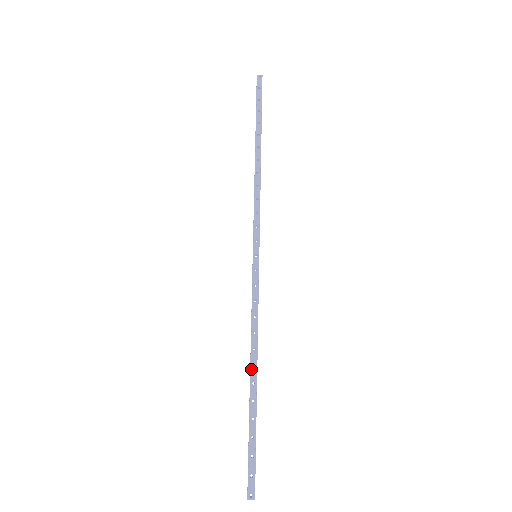
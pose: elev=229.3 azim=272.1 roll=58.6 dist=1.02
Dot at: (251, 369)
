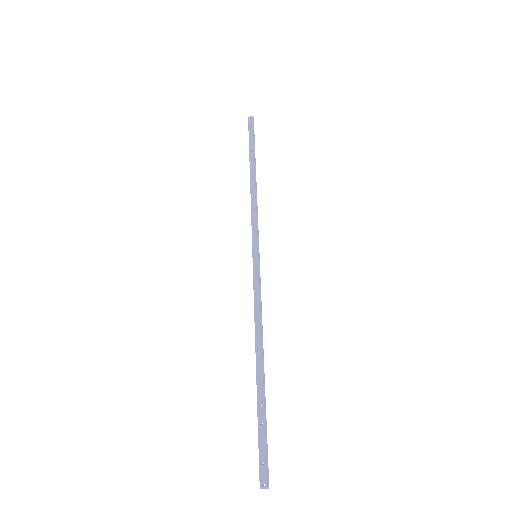
Dot at: (256, 356)
